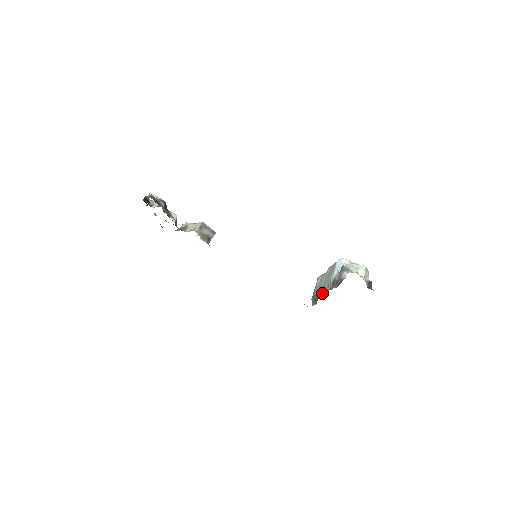
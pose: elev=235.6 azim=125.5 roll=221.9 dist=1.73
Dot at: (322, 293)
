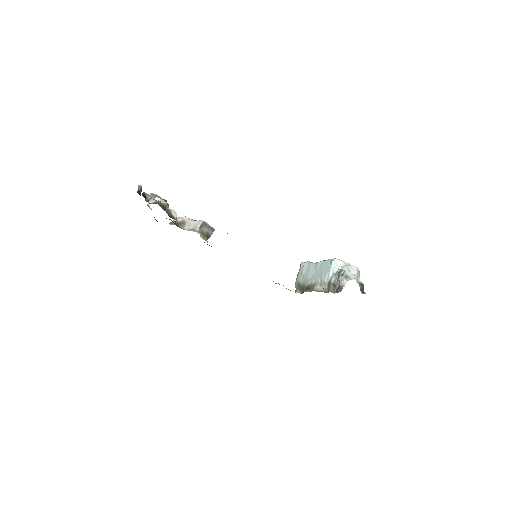
Dot at: (314, 290)
